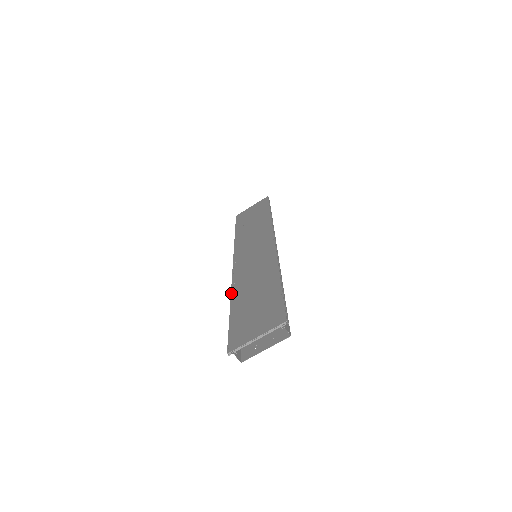
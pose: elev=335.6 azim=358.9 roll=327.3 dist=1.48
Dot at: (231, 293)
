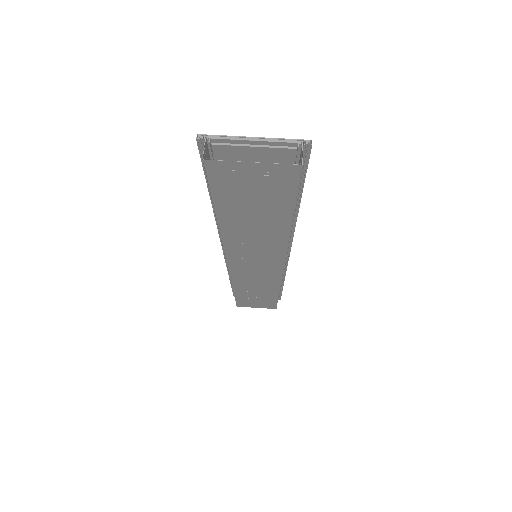
Dot at: occluded
